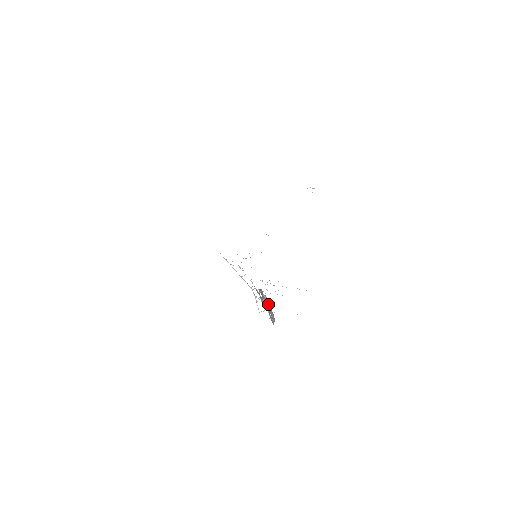
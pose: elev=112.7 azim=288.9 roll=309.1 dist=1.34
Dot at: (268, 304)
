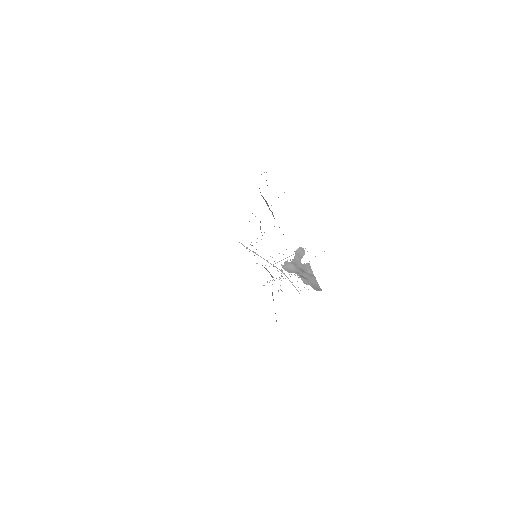
Dot at: (306, 270)
